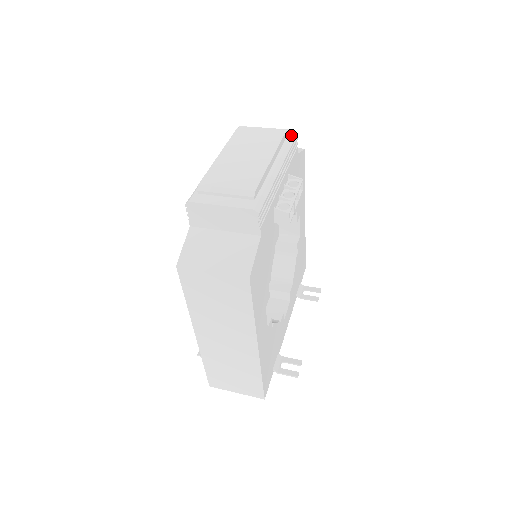
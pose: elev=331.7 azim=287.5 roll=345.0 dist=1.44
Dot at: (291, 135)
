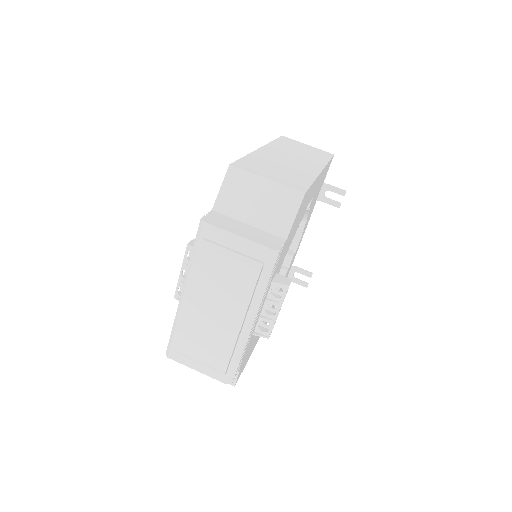
Dot at: (269, 263)
